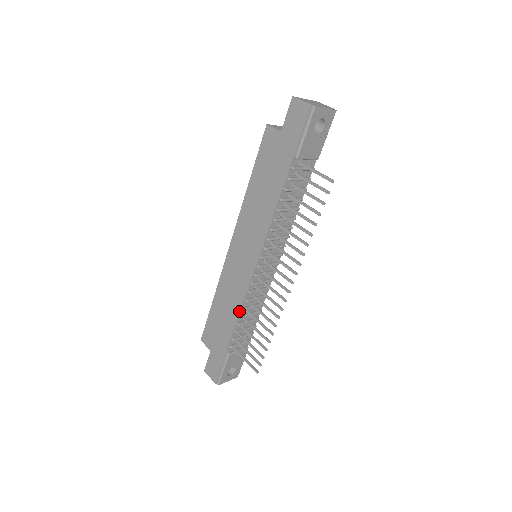
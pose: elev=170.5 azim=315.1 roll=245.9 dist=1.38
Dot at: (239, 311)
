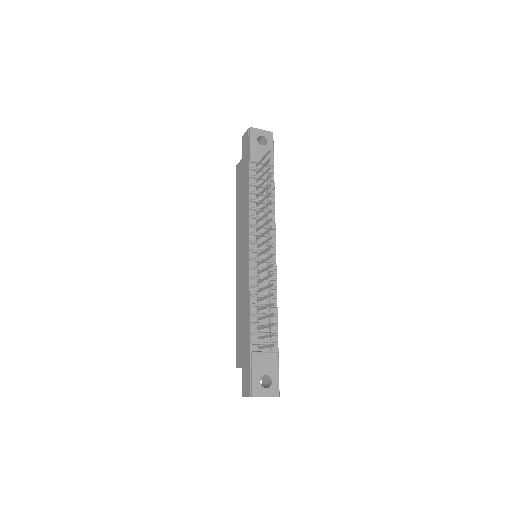
Dot at: (249, 300)
